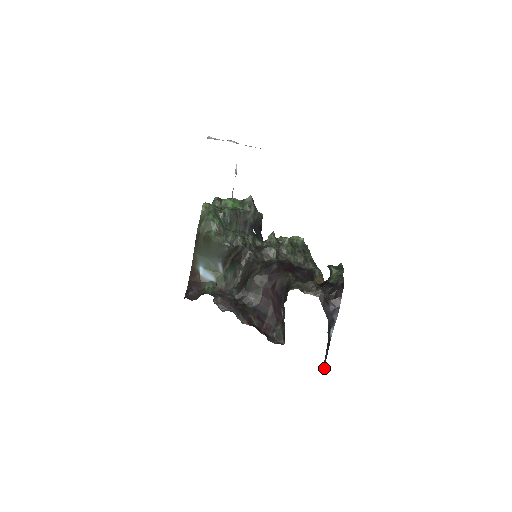
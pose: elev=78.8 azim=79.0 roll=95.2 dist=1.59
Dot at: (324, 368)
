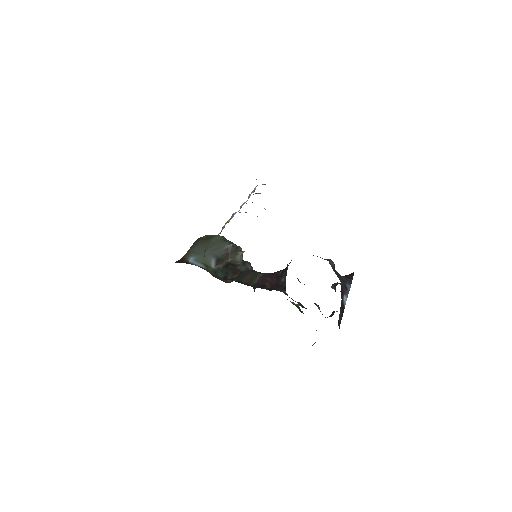
Dot at: (339, 328)
